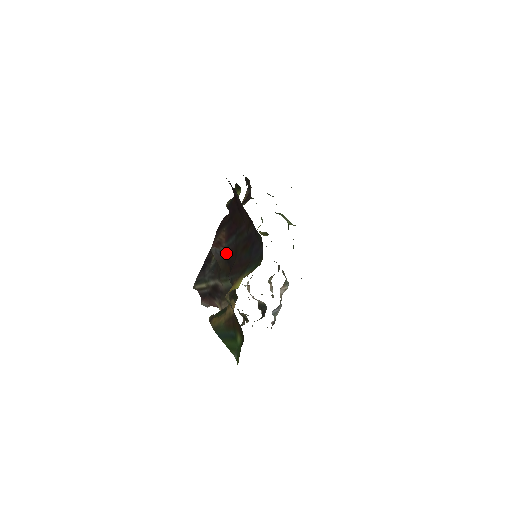
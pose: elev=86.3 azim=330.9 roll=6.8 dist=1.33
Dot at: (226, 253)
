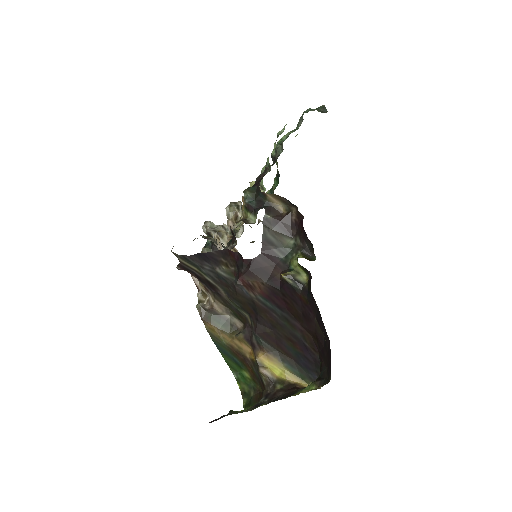
Dot at: (256, 304)
